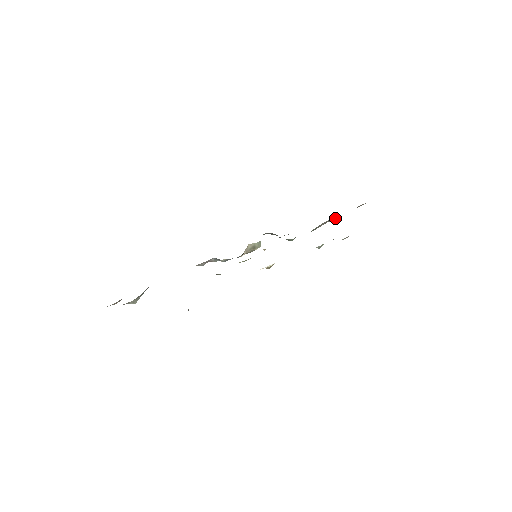
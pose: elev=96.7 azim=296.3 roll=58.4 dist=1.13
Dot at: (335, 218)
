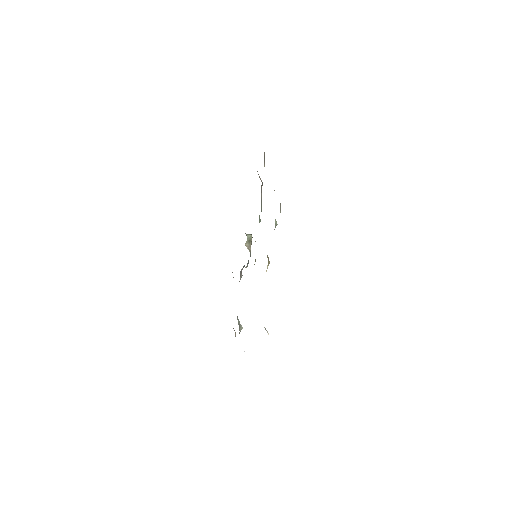
Dot at: (262, 183)
